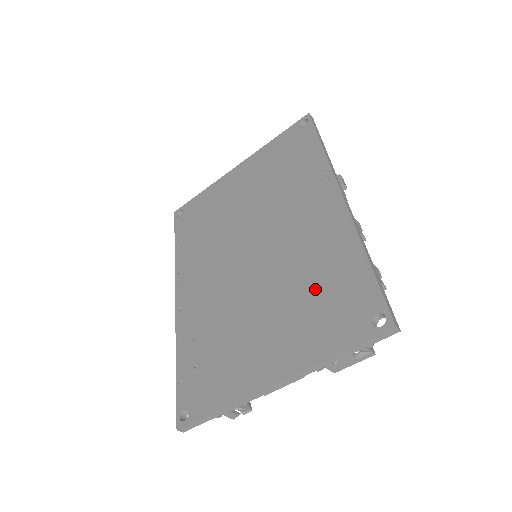
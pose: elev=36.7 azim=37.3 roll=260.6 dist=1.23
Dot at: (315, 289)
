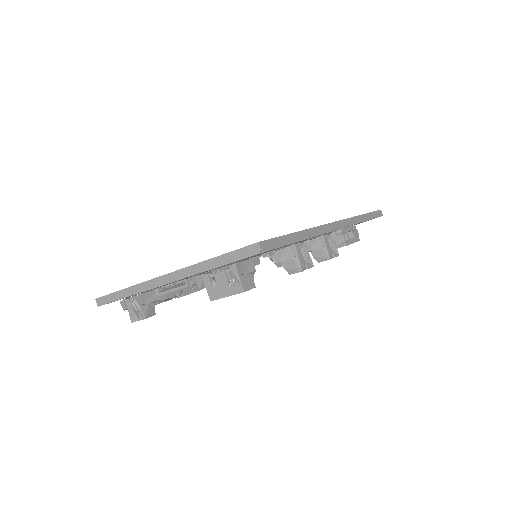
Dot at: occluded
